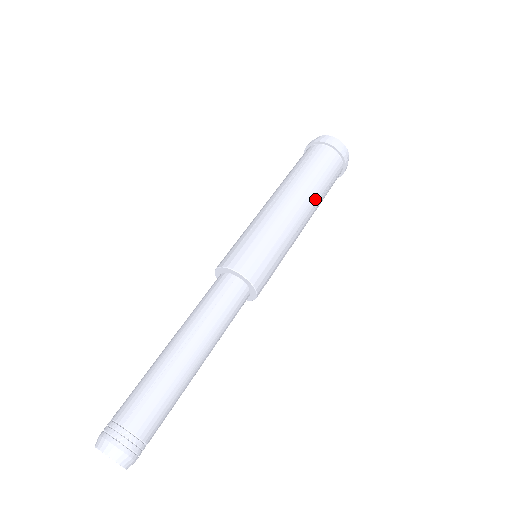
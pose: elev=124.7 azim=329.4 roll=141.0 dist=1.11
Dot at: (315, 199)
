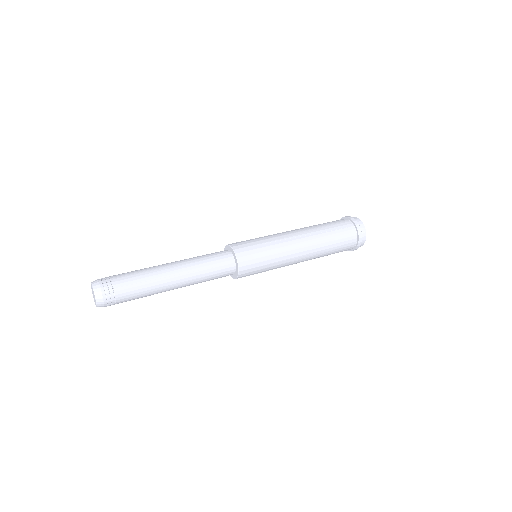
Dot at: (317, 256)
